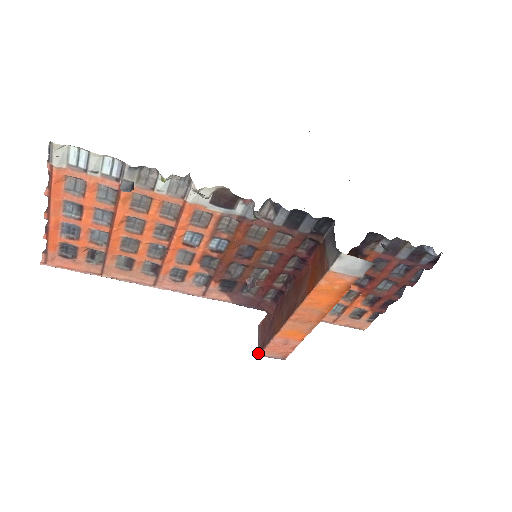
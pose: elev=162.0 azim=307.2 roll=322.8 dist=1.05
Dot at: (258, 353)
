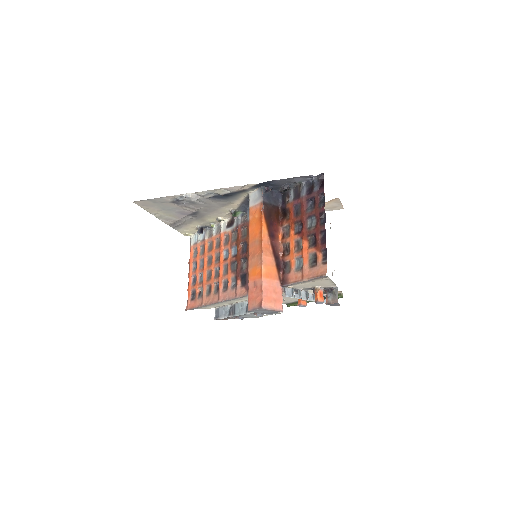
Dot at: (249, 311)
